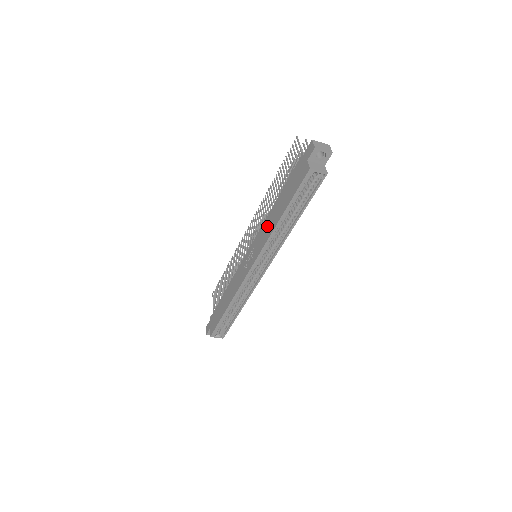
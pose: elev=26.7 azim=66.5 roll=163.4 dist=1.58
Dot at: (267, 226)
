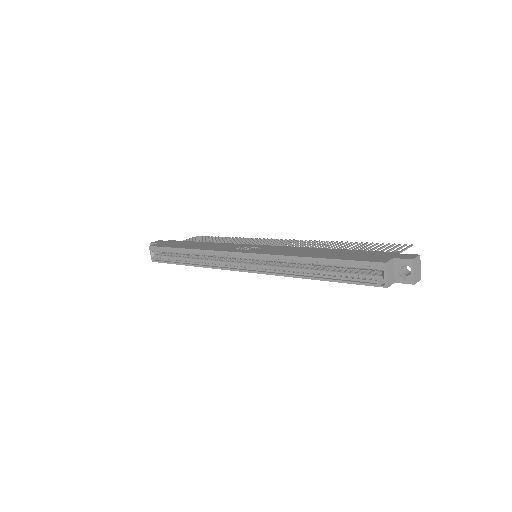
Dot at: (295, 250)
